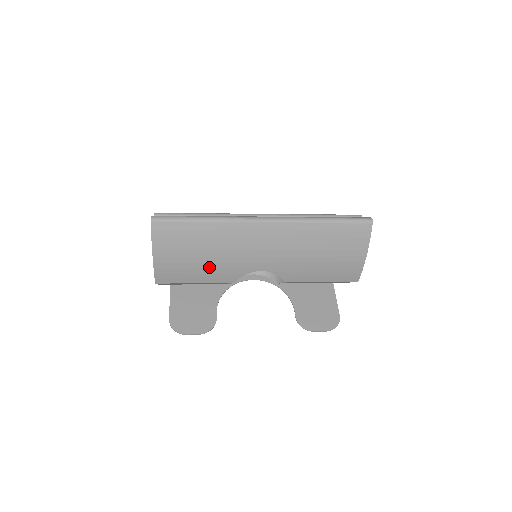
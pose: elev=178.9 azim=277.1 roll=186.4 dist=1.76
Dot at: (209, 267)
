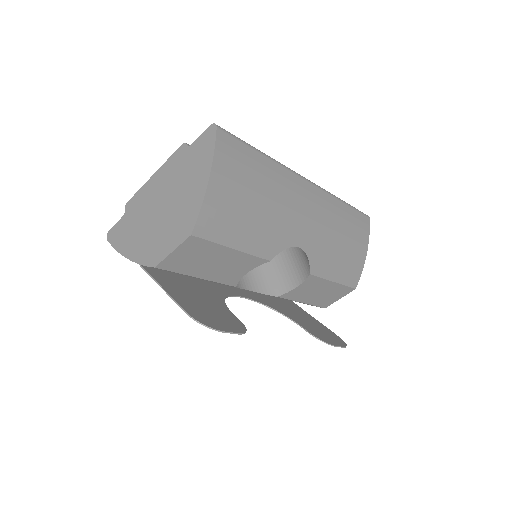
Dot at: (258, 223)
